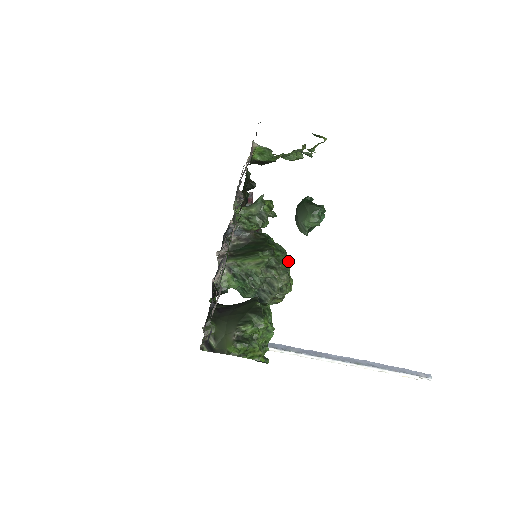
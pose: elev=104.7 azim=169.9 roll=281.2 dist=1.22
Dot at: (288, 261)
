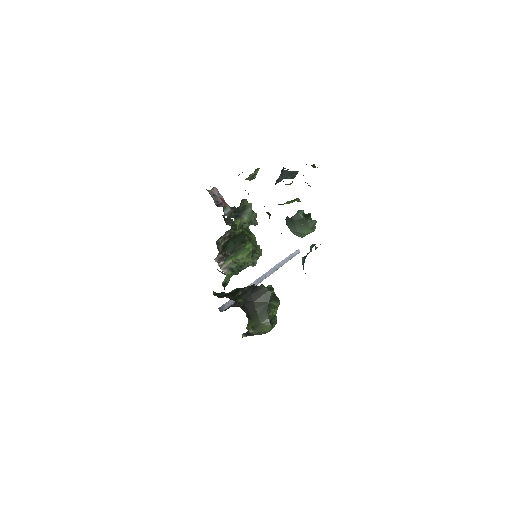
Dot at: (253, 237)
